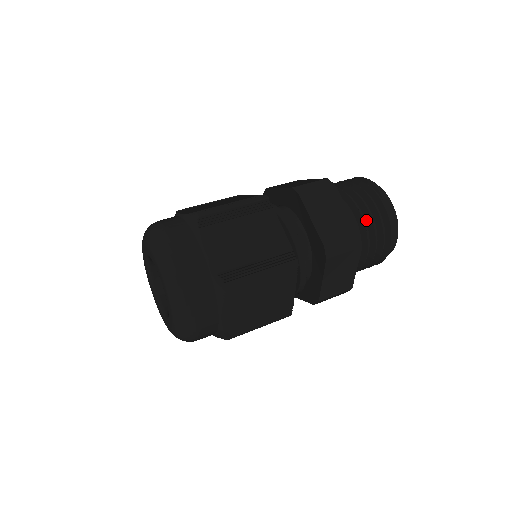
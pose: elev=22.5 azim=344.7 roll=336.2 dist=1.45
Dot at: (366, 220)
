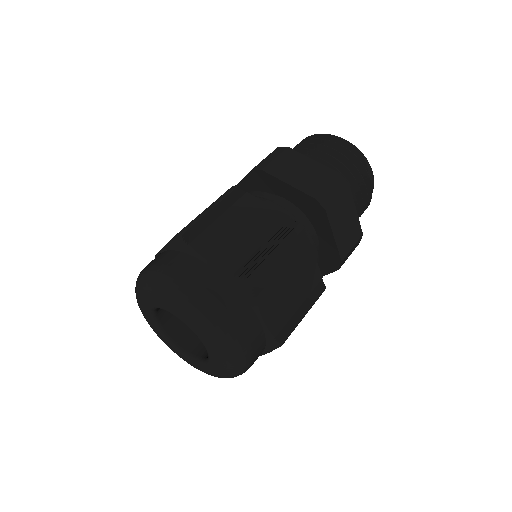
Dot at: occluded
